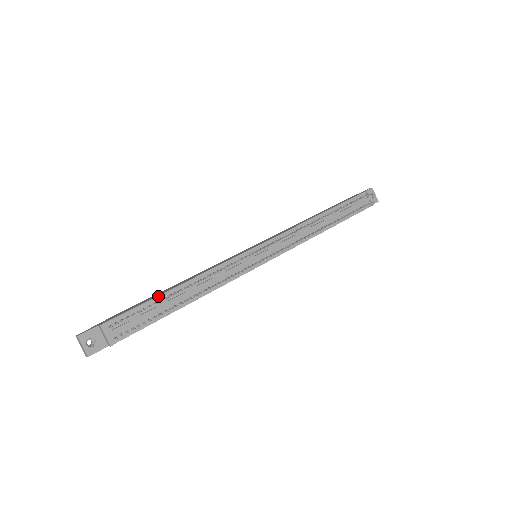
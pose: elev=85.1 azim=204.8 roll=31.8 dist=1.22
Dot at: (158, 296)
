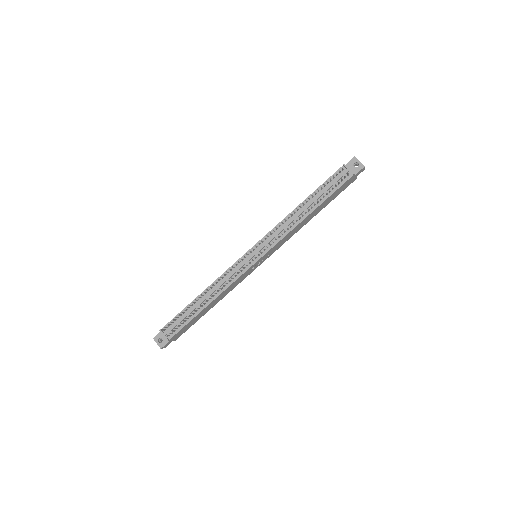
Dot at: (188, 305)
